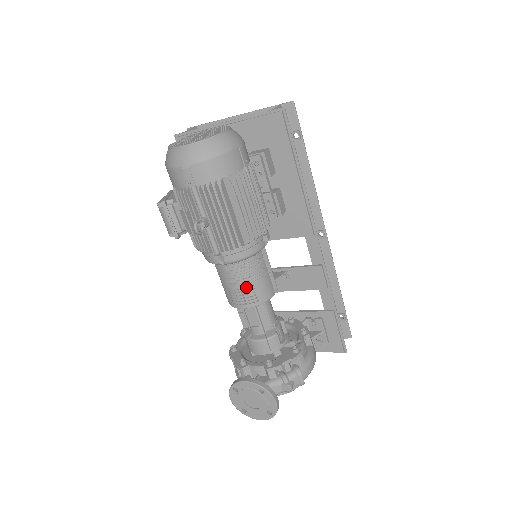
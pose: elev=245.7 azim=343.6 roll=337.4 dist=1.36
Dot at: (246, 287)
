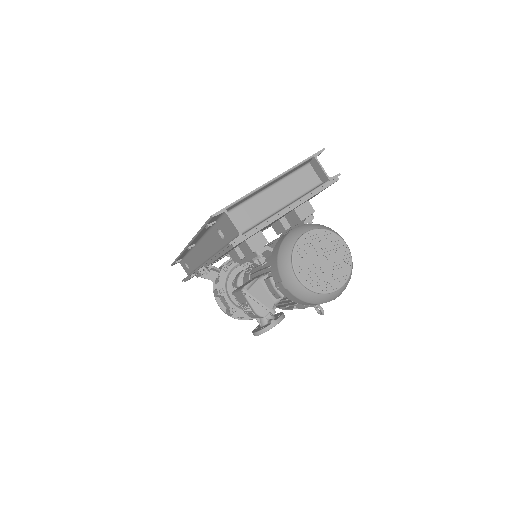
Dot at: occluded
